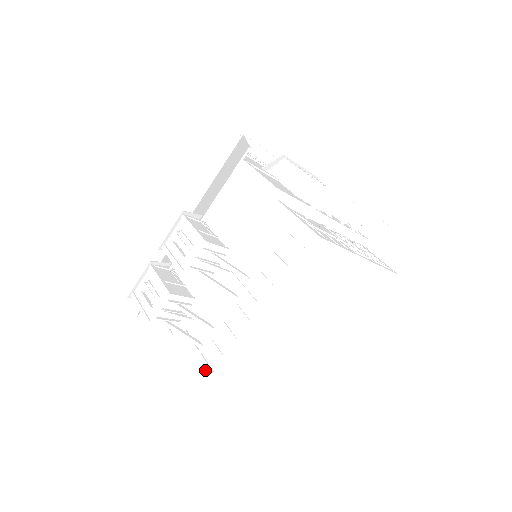
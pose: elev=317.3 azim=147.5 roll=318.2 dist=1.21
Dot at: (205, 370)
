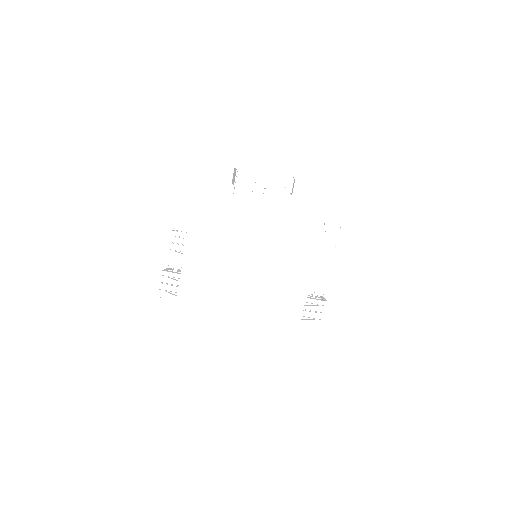
Dot at: occluded
